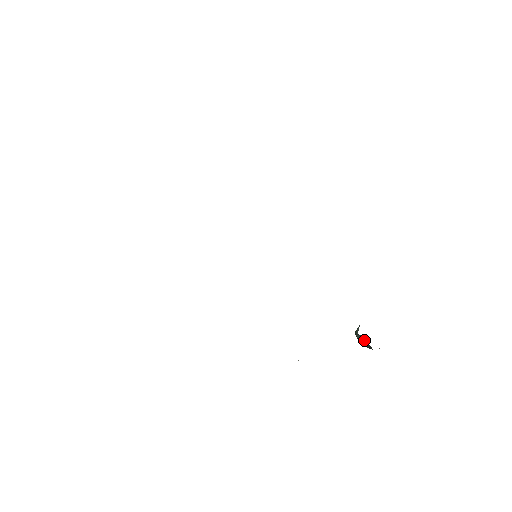
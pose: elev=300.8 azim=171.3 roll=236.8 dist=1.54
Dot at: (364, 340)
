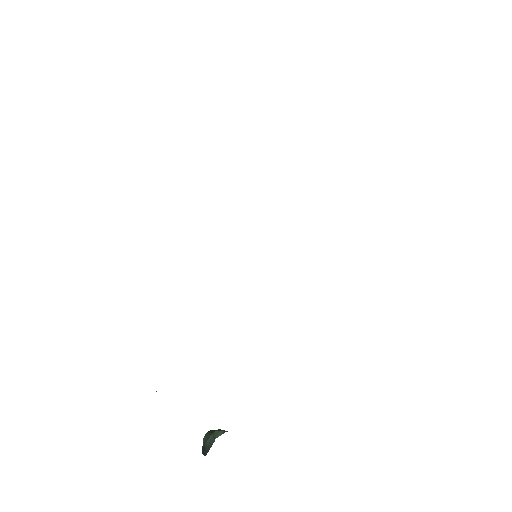
Dot at: (211, 446)
